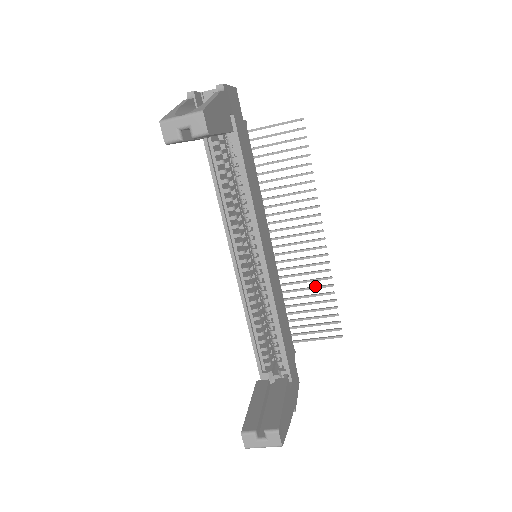
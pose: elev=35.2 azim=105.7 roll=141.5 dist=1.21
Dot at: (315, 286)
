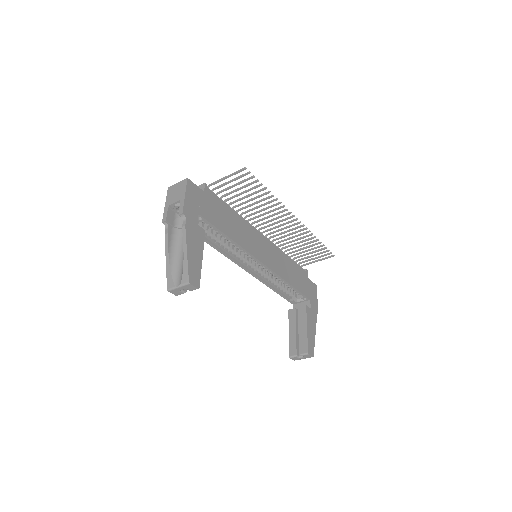
Dot at: (304, 240)
